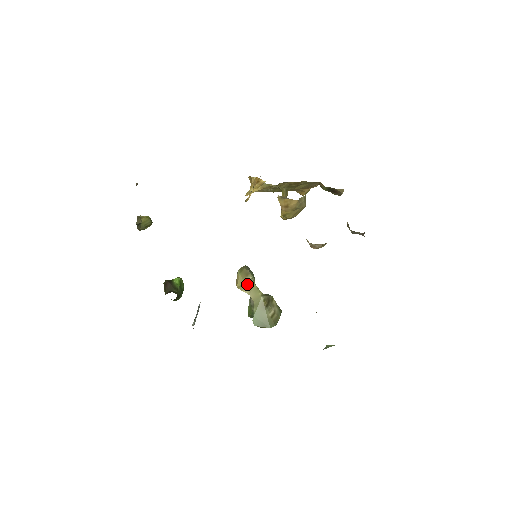
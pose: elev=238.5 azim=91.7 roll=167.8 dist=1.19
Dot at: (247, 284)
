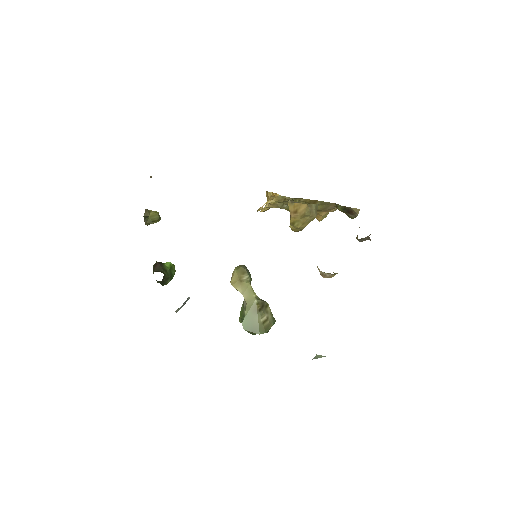
Dot at: (242, 282)
